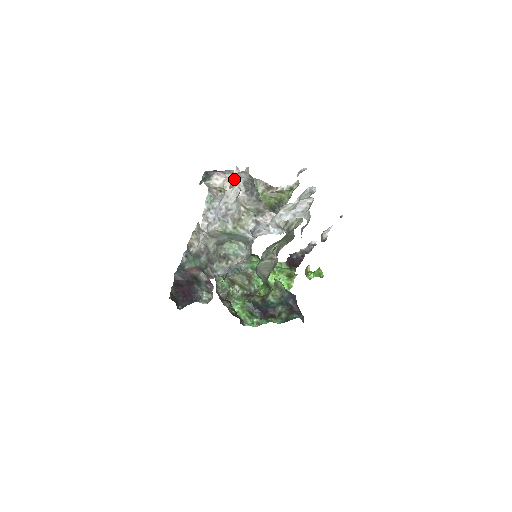
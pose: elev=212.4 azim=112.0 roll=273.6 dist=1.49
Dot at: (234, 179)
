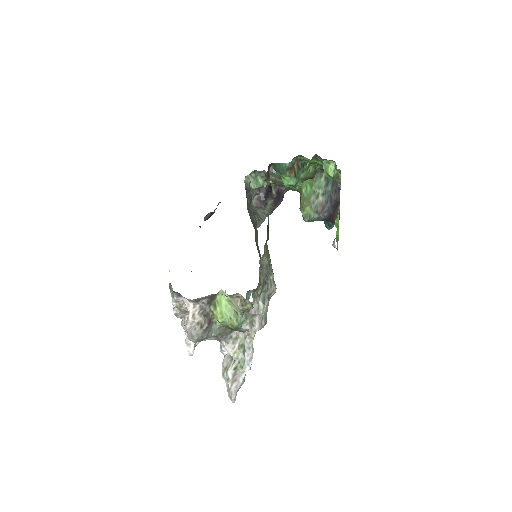
Dot at: (187, 336)
